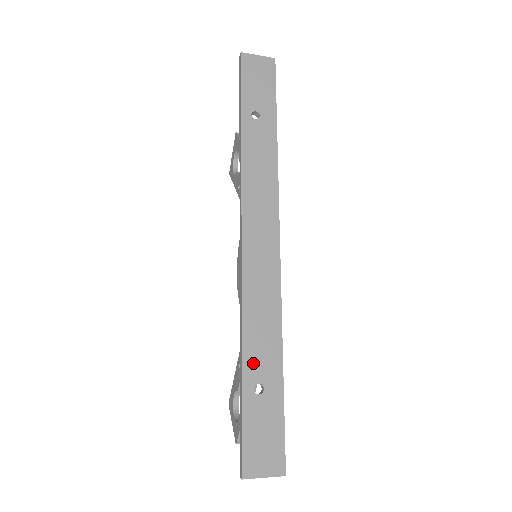
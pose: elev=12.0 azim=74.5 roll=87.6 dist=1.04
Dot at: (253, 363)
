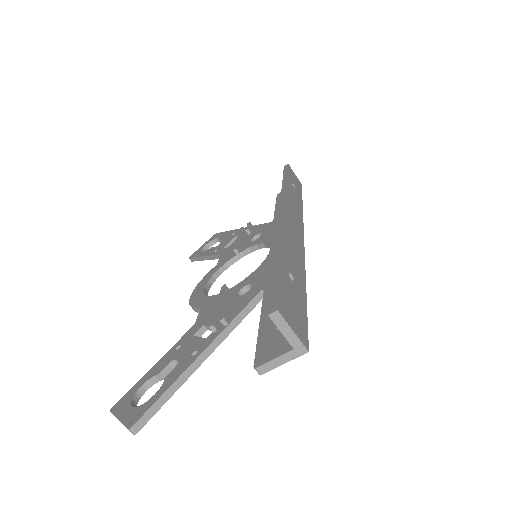
Dot at: (288, 260)
